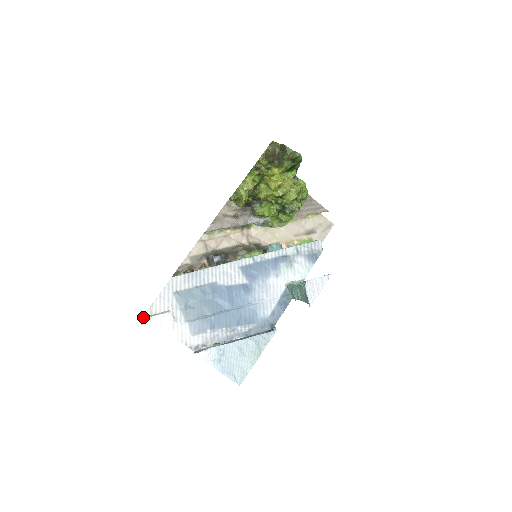
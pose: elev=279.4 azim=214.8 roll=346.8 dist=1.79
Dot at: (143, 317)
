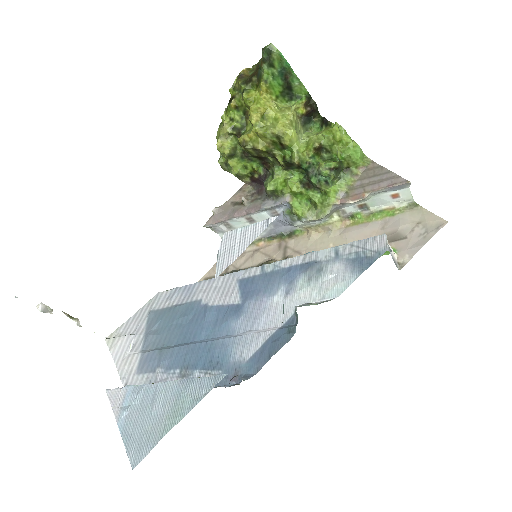
Dot at: (65, 313)
